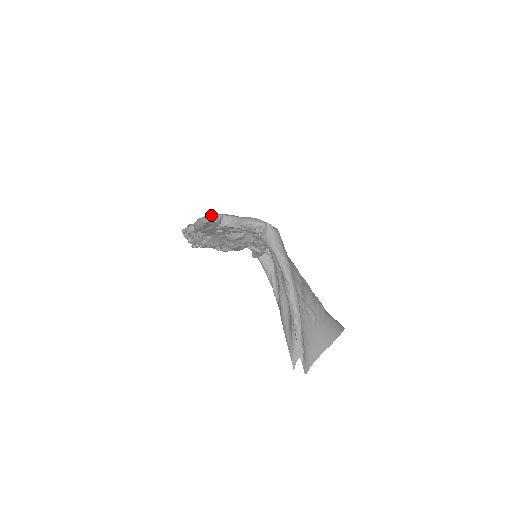
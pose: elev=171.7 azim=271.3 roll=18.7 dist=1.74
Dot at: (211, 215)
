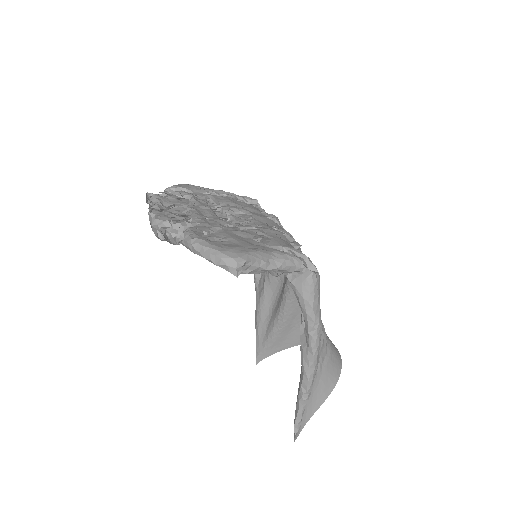
Dot at: (226, 257)
